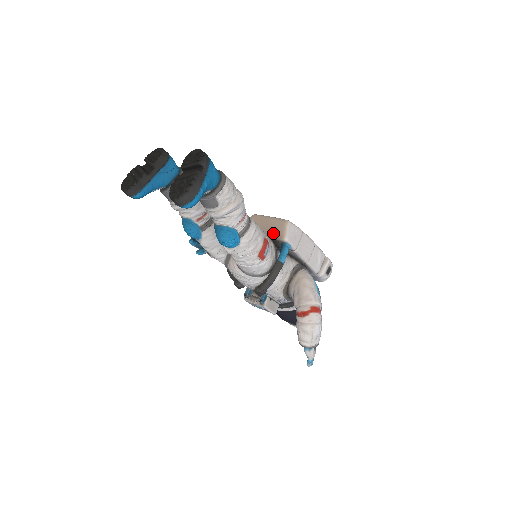
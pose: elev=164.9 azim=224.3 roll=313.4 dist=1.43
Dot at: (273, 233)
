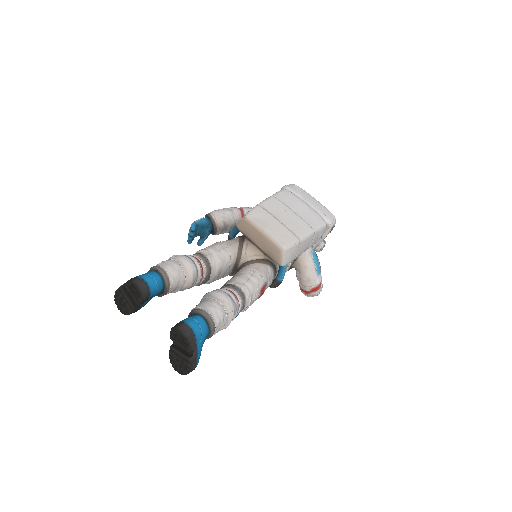
Dot at: (269, 255)
